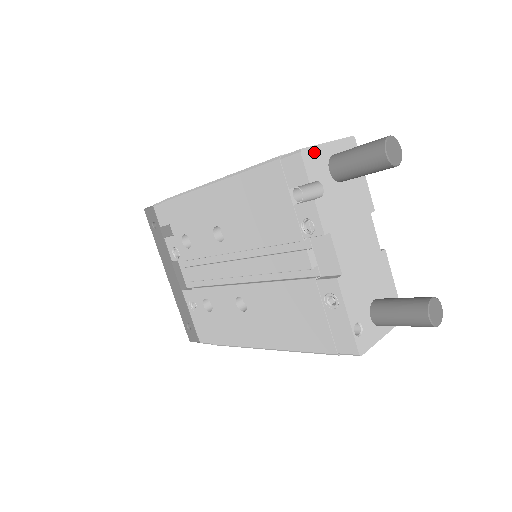
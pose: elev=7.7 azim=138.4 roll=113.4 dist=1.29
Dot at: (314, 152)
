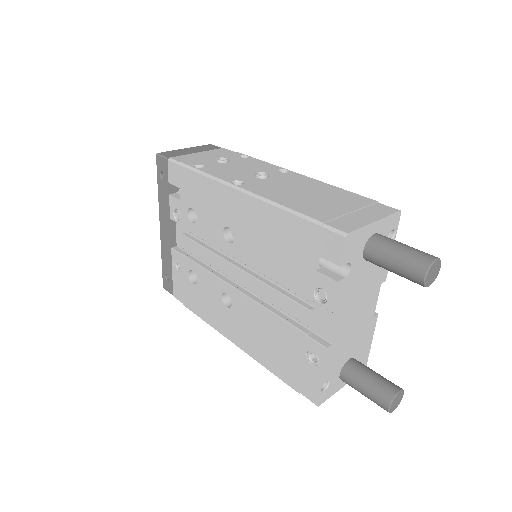
Dot at: (358, 234)
